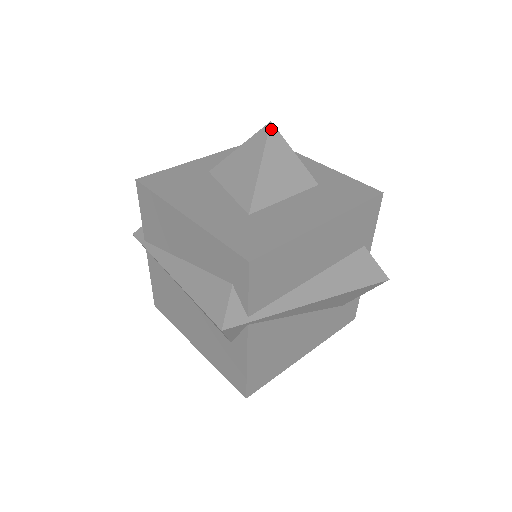
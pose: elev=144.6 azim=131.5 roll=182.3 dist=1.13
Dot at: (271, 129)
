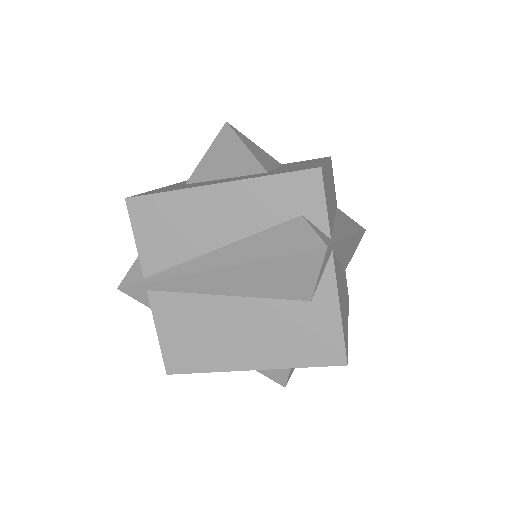
Dot at: (231, 126)
